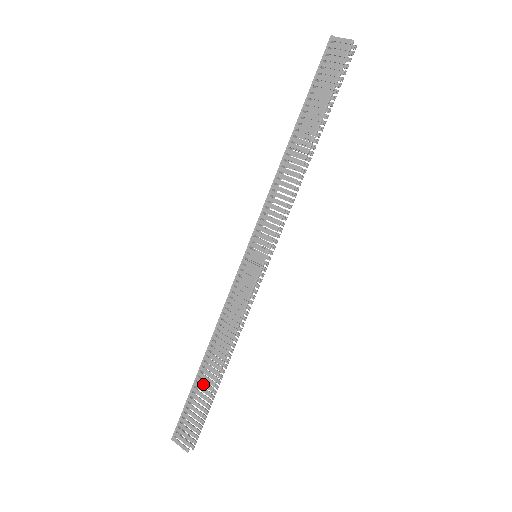
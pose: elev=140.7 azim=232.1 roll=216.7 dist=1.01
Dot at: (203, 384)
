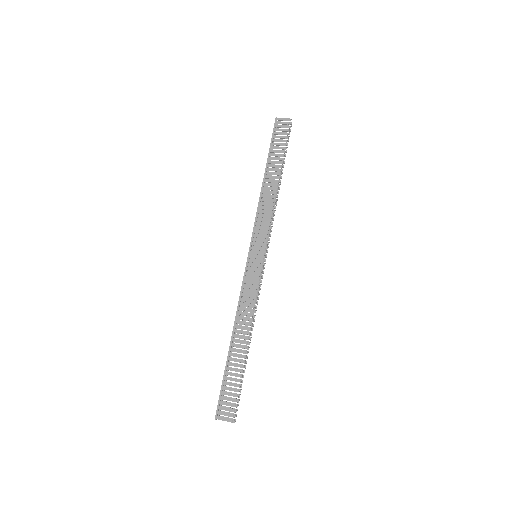
Dot at: (235, 361)
